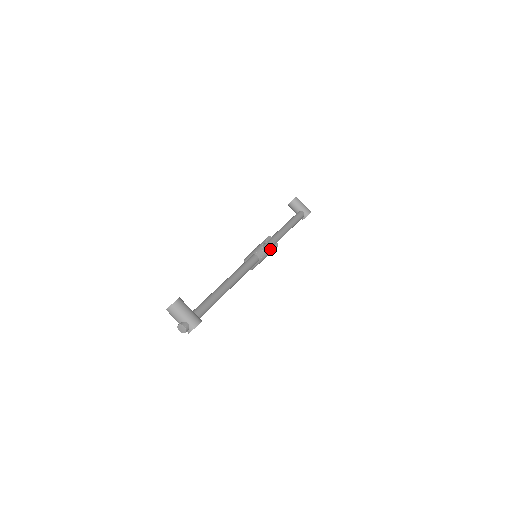
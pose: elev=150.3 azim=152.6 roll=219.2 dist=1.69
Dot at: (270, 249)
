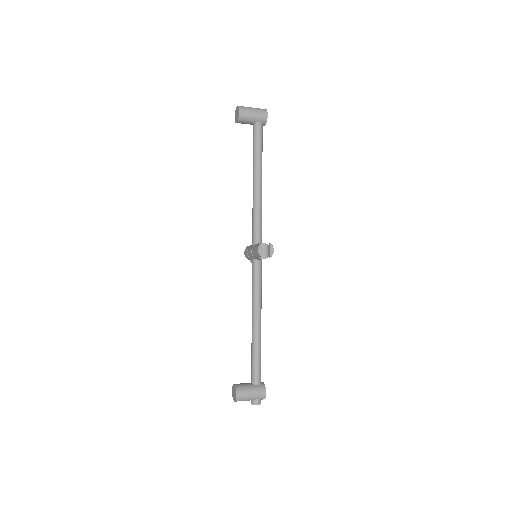
Dot at: (267, 252)
